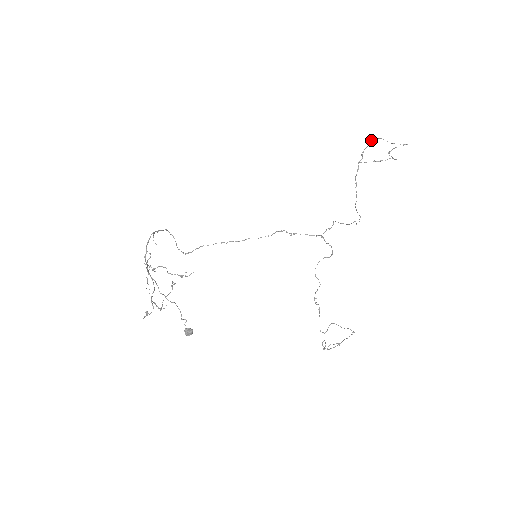
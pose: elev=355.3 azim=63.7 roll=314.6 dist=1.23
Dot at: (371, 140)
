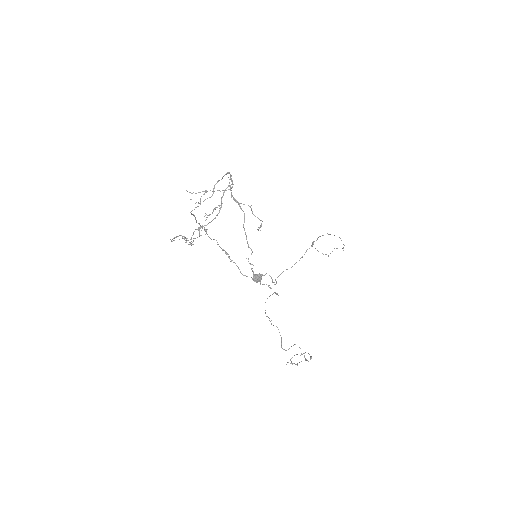
Dot at: occluded
